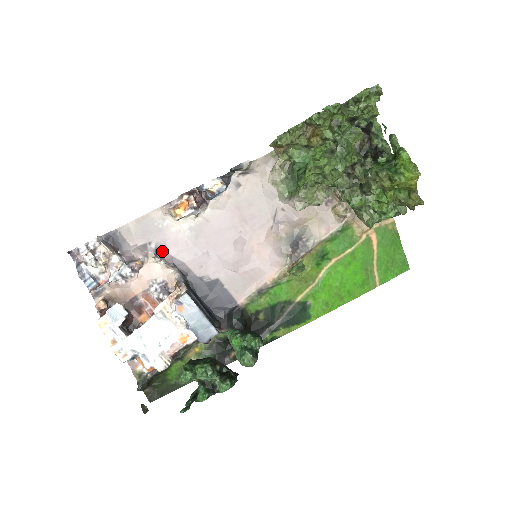
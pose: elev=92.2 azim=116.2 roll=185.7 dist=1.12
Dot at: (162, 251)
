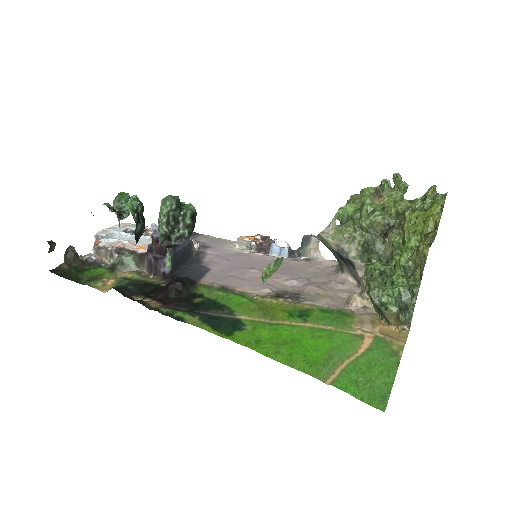
Dot at: (205, 247)
